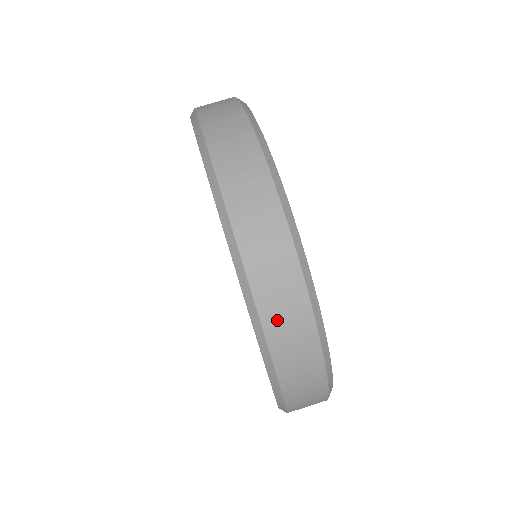
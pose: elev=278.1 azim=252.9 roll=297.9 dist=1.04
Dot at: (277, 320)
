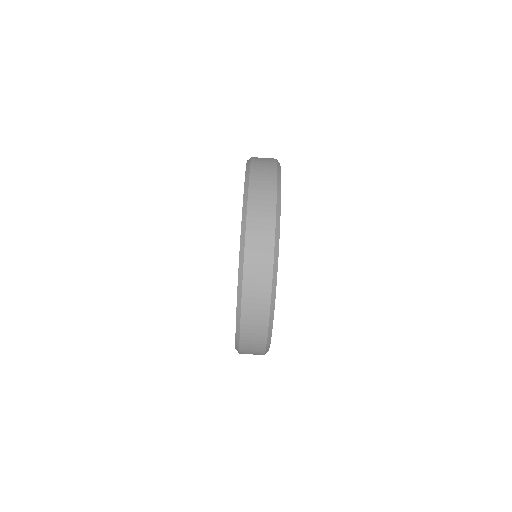
Dot at: (254, 248)
